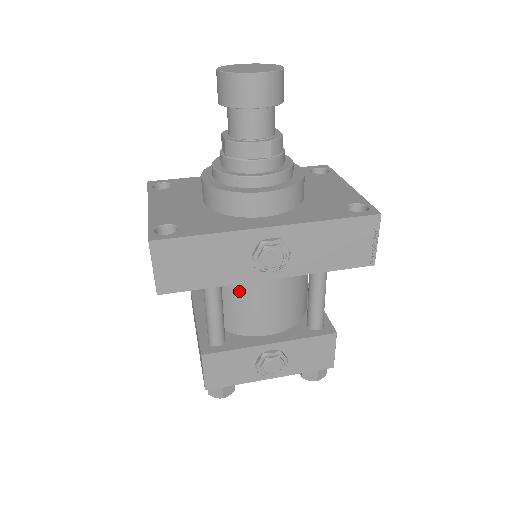
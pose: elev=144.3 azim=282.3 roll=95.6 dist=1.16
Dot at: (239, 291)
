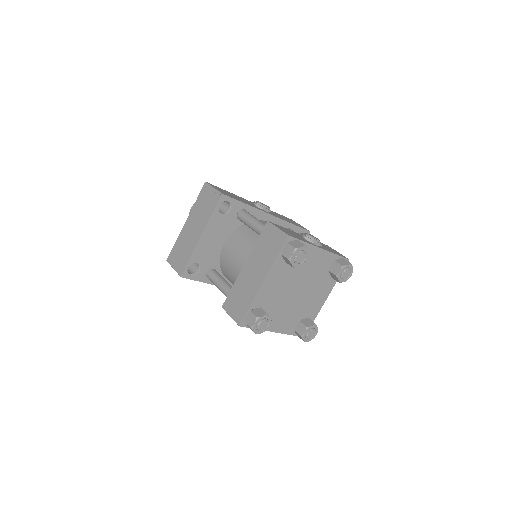
Dot at: occluded
